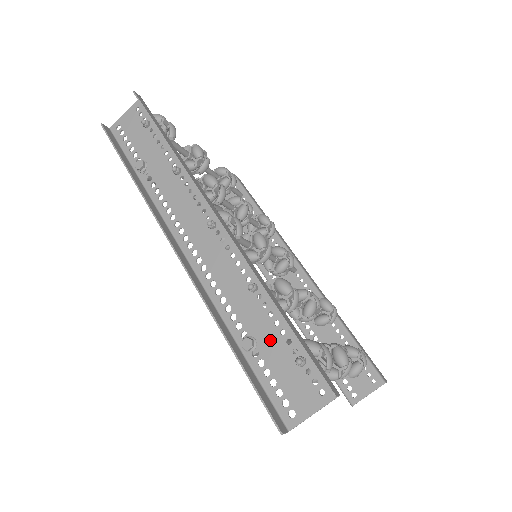
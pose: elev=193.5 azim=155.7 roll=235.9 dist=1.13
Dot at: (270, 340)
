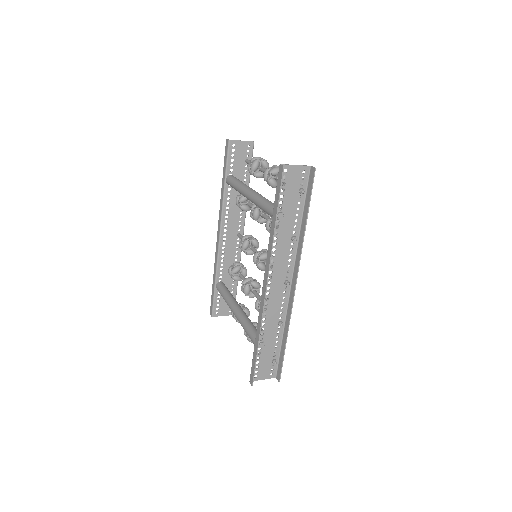
Dot at: (269, 347)
